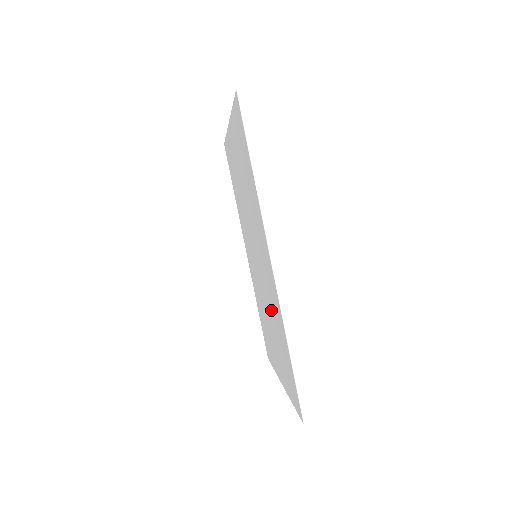
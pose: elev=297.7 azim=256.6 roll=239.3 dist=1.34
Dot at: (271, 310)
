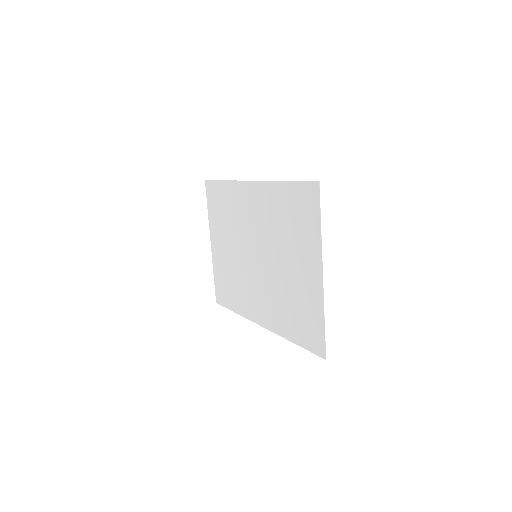
Dot at: (275, 231)
